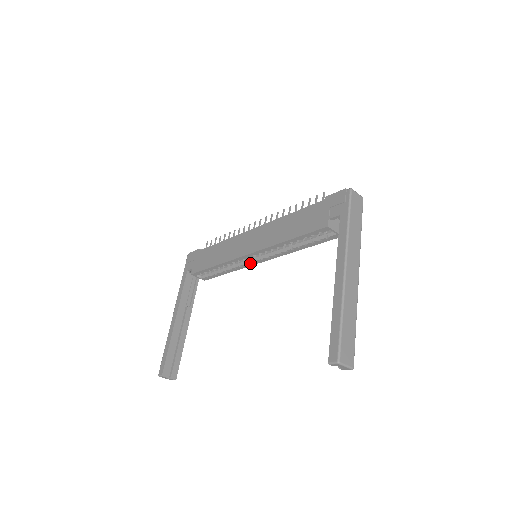
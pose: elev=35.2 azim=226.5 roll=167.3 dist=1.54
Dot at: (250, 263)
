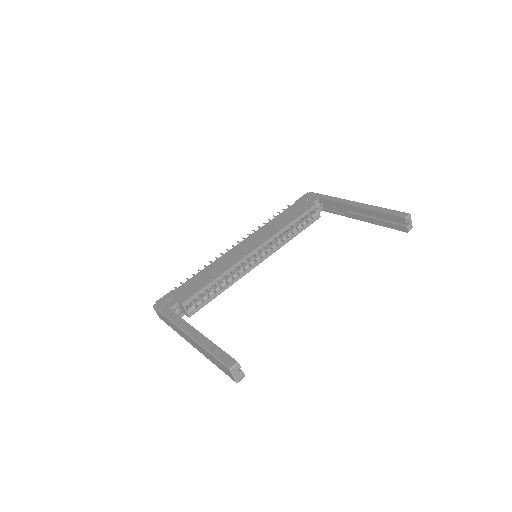
Dot at: (249, 267)
